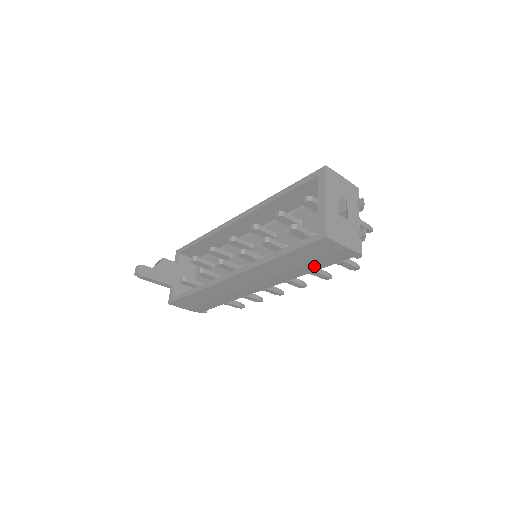
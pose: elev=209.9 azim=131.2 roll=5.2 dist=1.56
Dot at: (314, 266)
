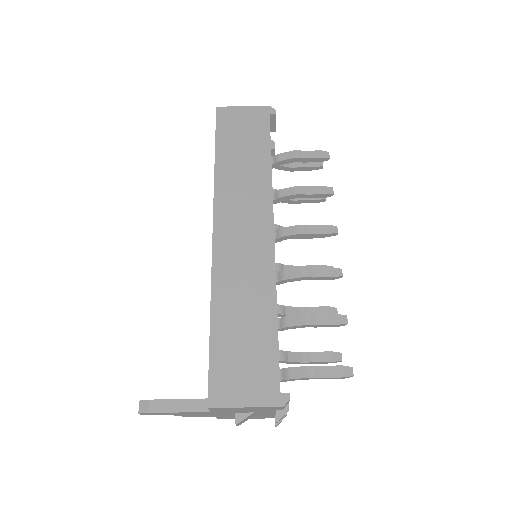
Dot at: (259, 149)
